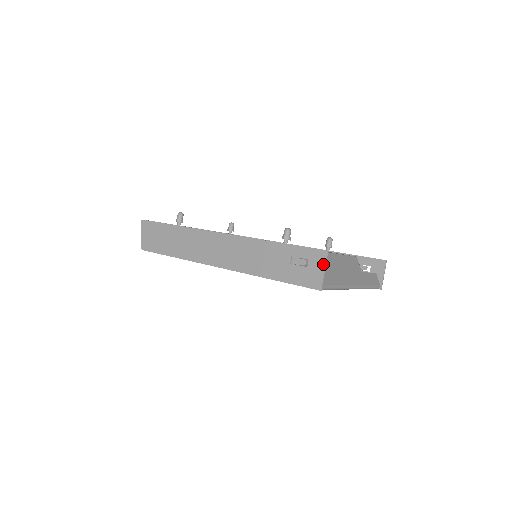
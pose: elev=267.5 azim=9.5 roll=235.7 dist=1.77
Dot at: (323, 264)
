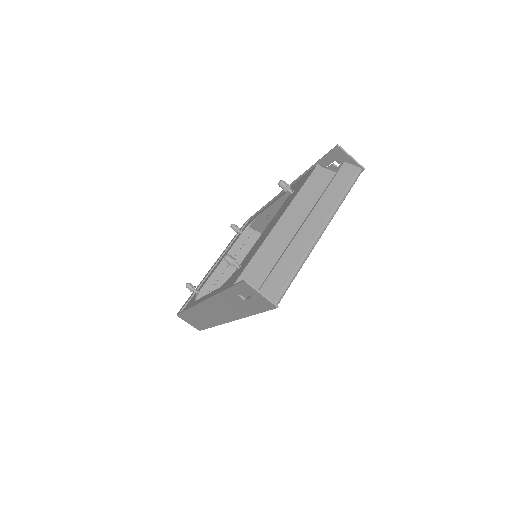
Dot at: (254, 291)
